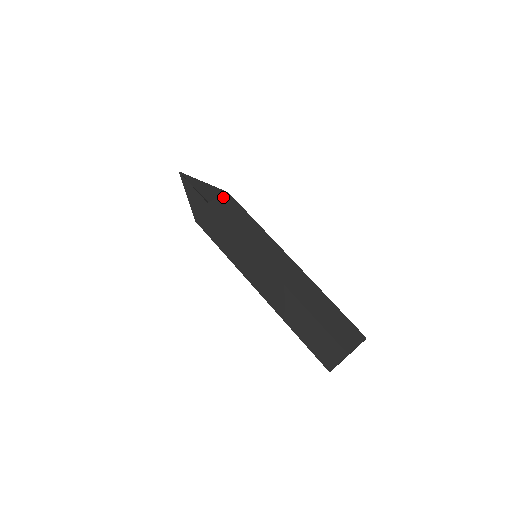
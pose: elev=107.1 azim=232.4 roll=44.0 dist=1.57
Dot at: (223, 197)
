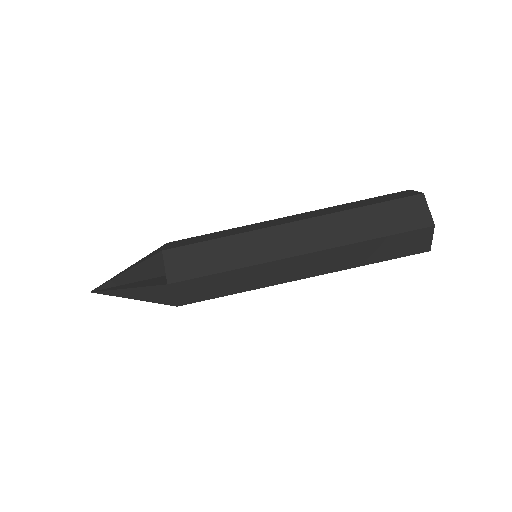
Dot at: (168, 245)
